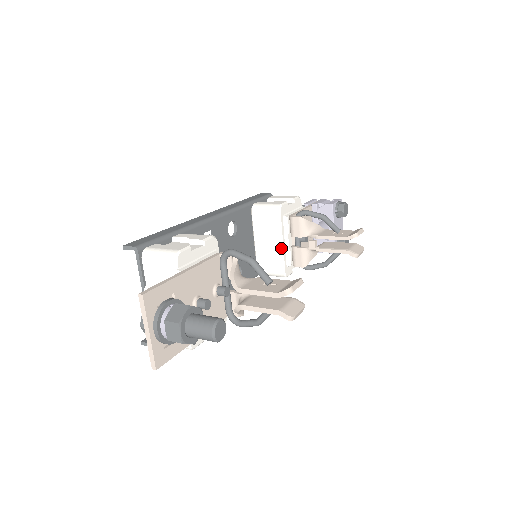
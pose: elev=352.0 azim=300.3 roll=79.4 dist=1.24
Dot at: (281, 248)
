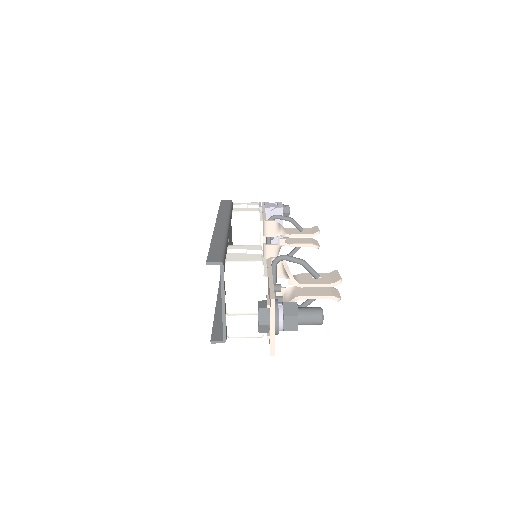
Dot at: occluded
